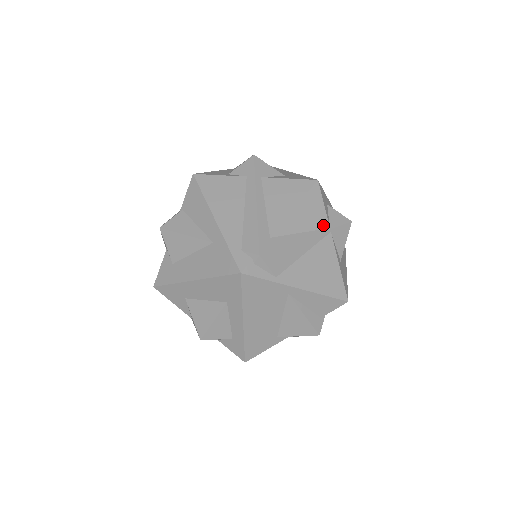
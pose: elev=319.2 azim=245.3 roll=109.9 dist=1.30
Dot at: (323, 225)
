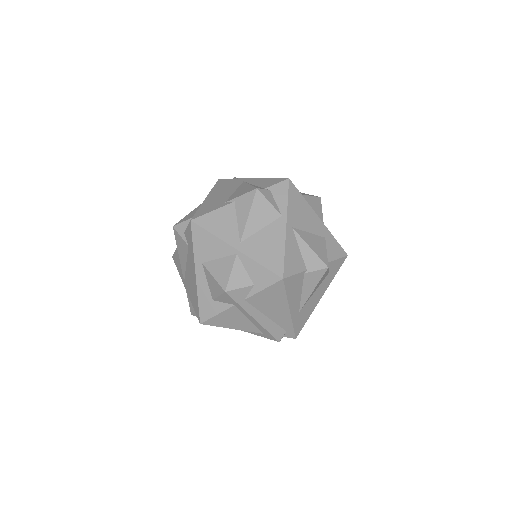
Dot at: occluded
